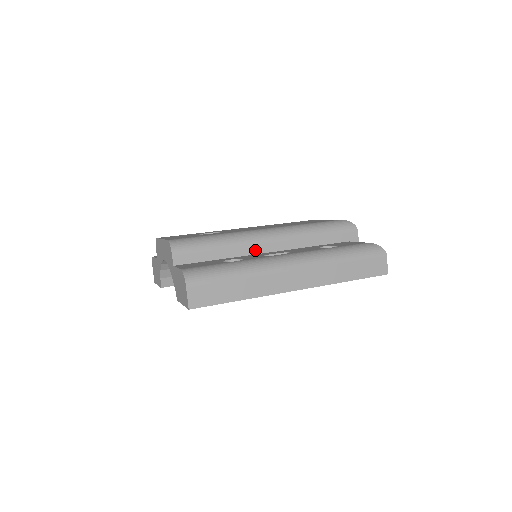
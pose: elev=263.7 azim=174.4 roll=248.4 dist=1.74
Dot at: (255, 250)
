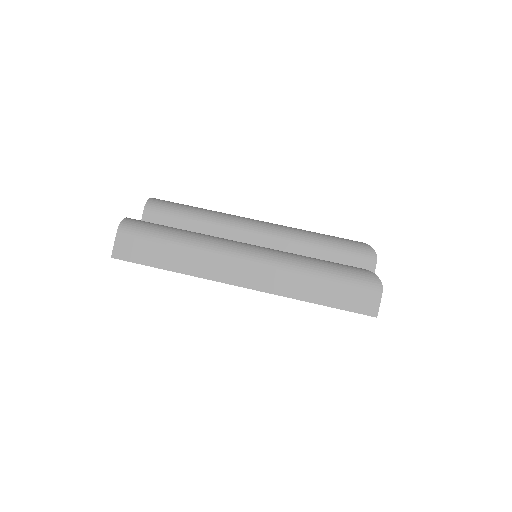
Dot at: (234, 237)
